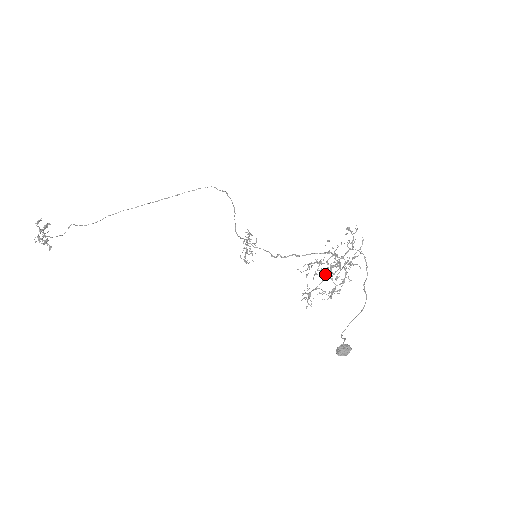
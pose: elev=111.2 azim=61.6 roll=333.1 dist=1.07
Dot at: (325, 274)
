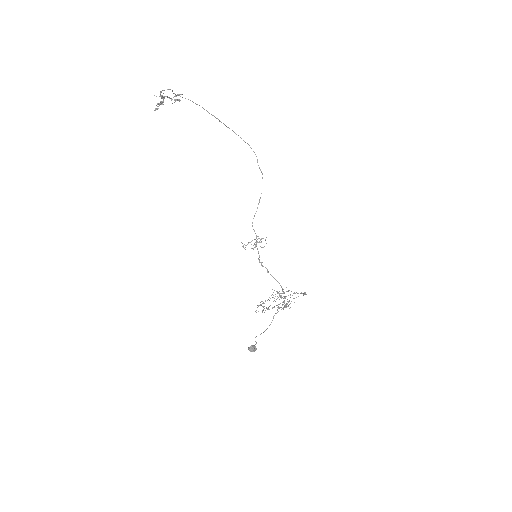
Dot at: (278, 306)
